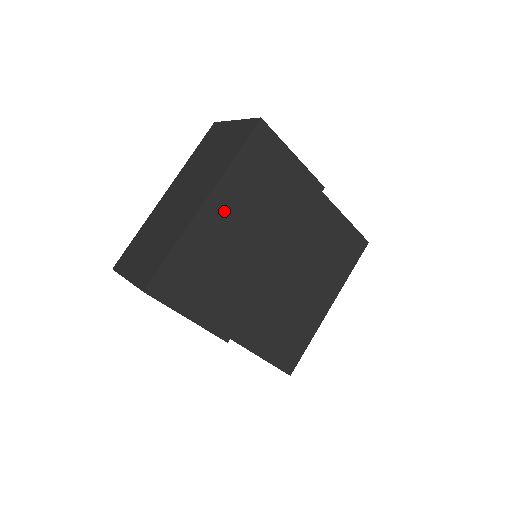
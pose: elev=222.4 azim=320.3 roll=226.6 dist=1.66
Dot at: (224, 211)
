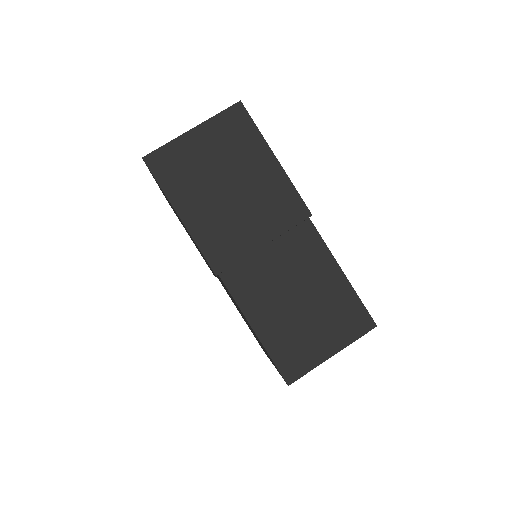
Dot at: occluded
